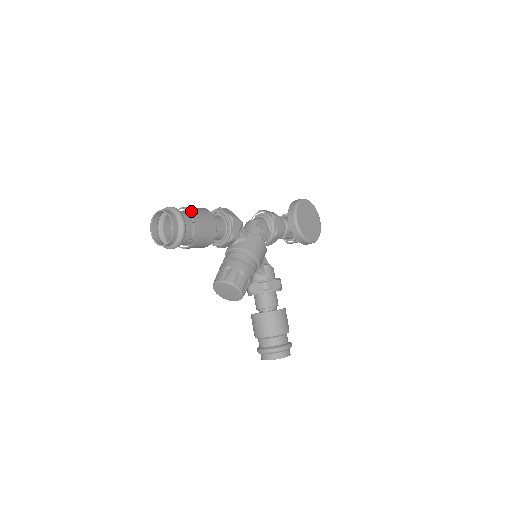
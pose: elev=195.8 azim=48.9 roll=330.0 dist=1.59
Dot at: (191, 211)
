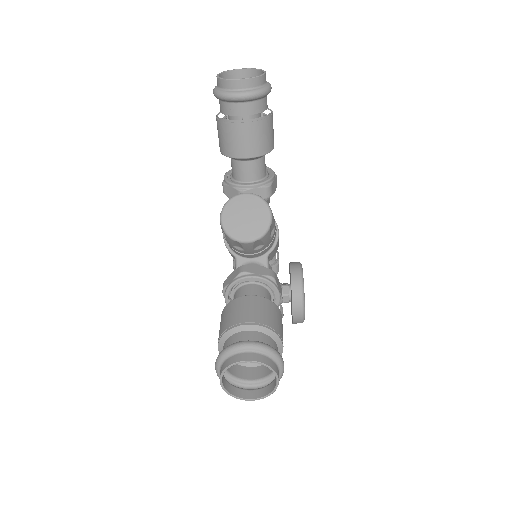
Dot at: occluded
